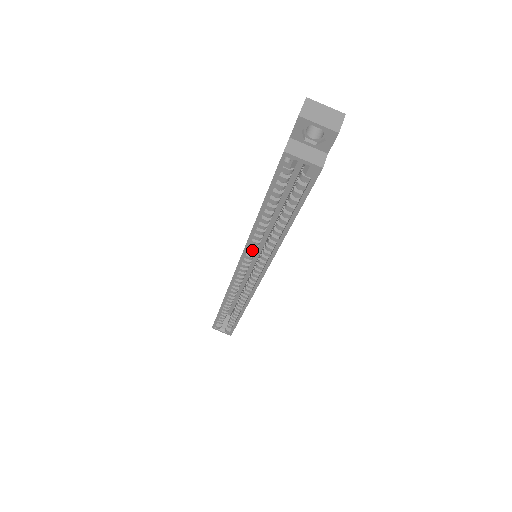
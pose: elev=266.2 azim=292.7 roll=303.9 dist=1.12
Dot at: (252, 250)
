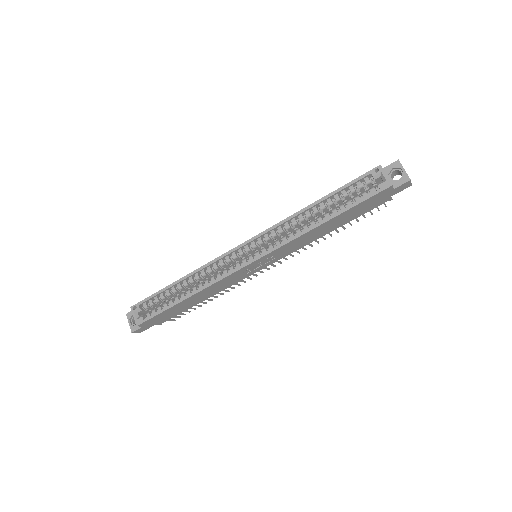
Dot at: (276, 233)
